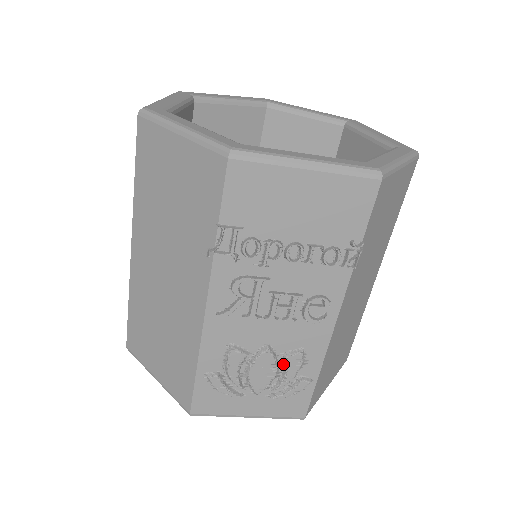
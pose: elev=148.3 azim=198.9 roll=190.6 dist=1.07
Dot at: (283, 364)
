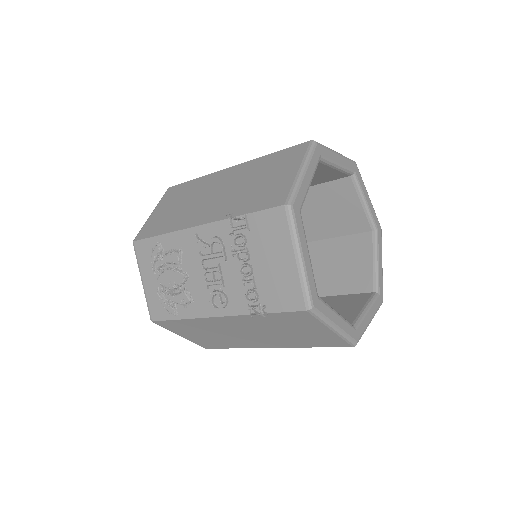
Dot at: (180, 291)
